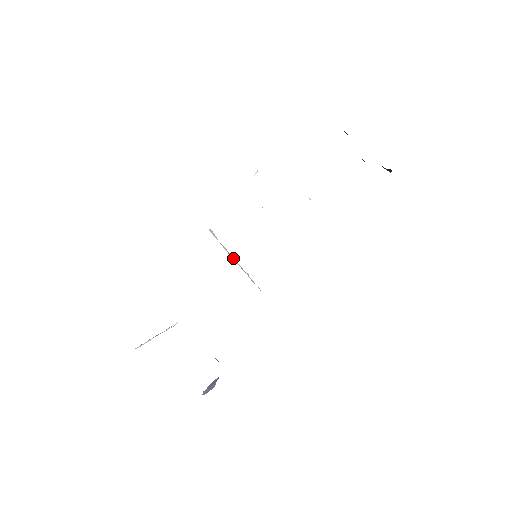
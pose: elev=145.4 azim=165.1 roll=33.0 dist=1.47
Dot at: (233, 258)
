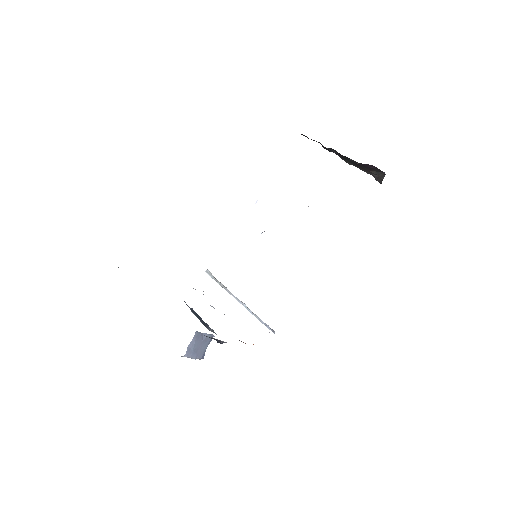
Dot at: (230, 292)
